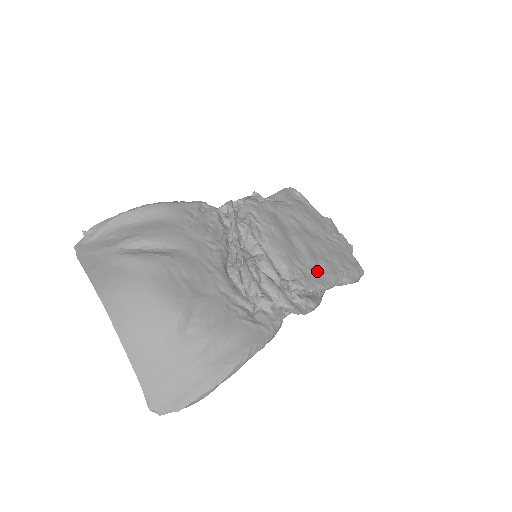
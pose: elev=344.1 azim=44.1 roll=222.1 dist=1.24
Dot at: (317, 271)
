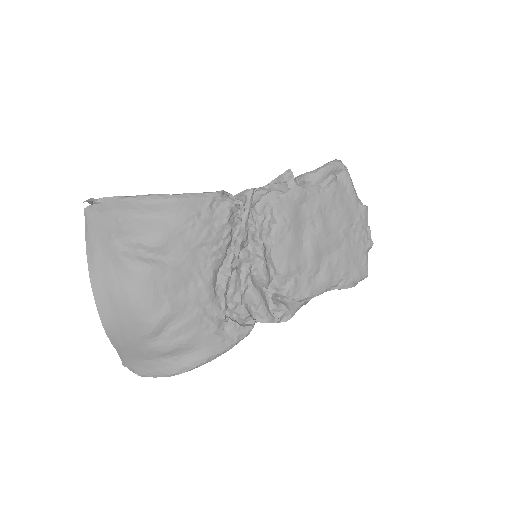
Dot at: (313, 278)
